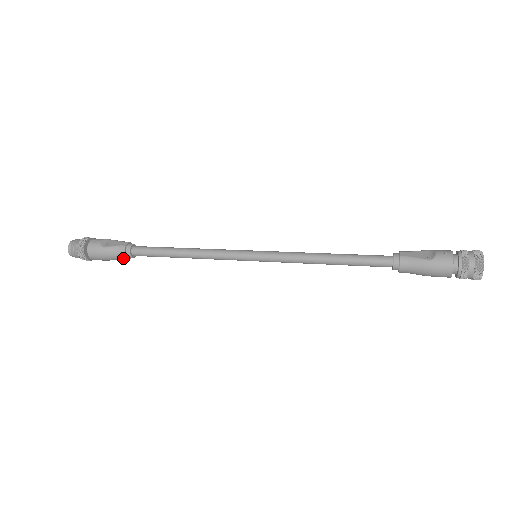
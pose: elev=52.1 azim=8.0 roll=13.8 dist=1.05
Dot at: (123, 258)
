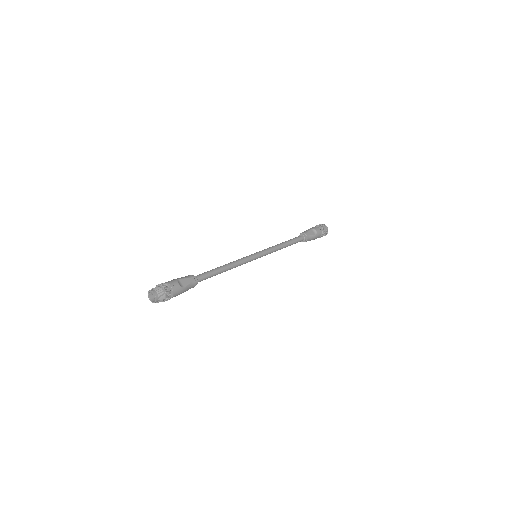
Dot at: occluded
